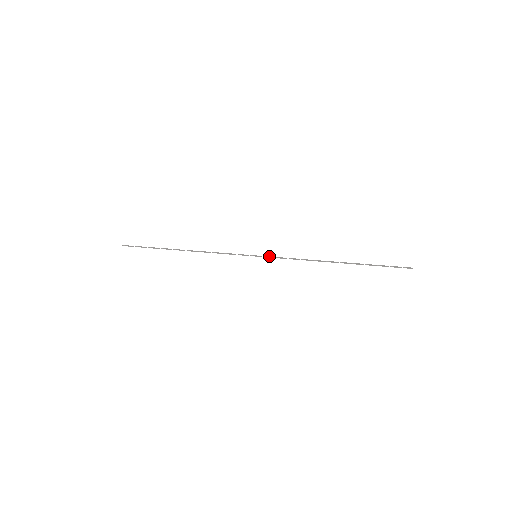
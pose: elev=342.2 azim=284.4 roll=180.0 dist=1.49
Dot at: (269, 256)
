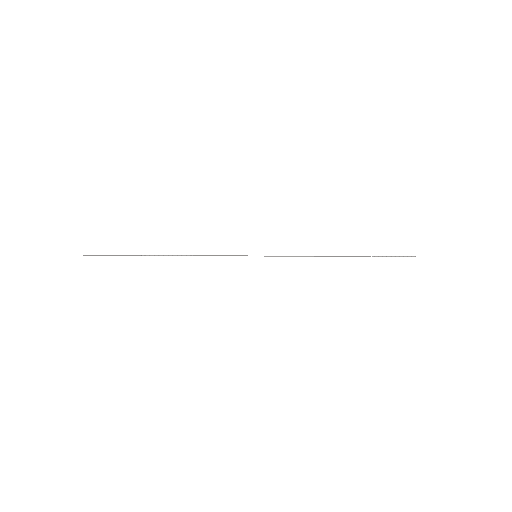
Dot at: occluded
